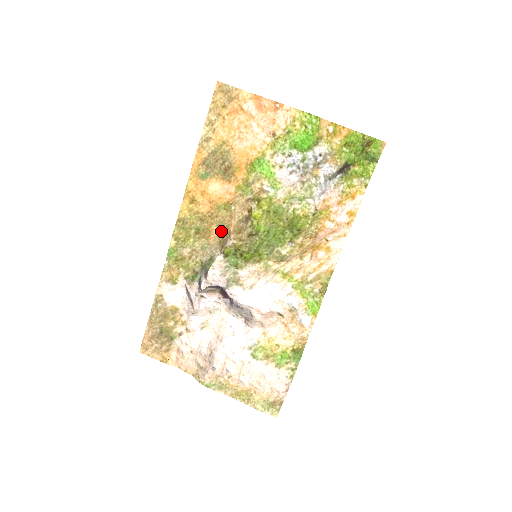
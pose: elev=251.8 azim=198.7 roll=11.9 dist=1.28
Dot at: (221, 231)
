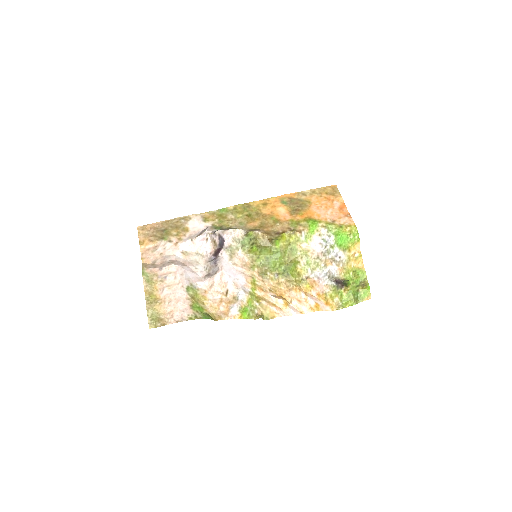
Dot at: (259, 226)
